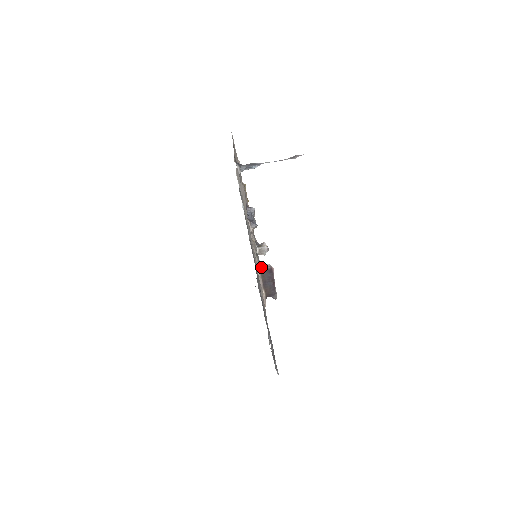
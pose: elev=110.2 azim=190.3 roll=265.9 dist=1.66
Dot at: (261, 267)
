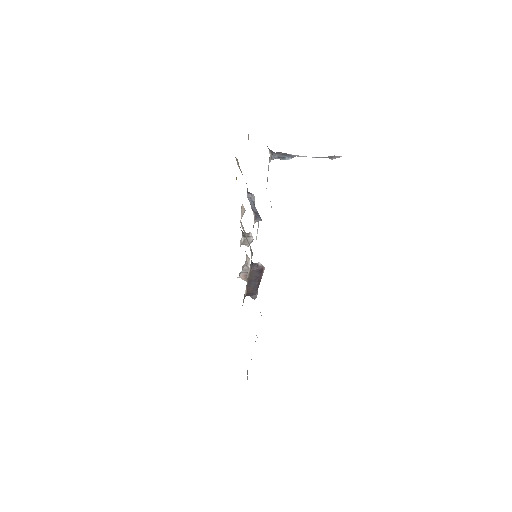
Dot at: (252, 265)
